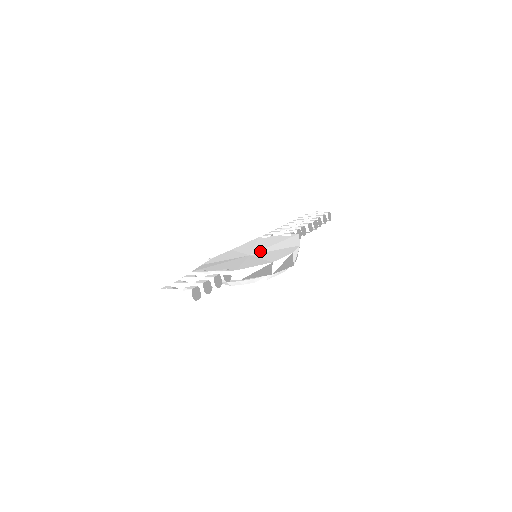
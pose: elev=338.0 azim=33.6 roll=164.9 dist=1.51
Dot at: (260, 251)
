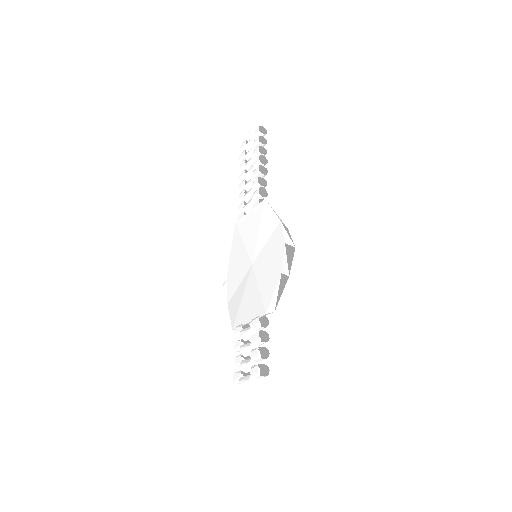
Dot at: (255, 252)
